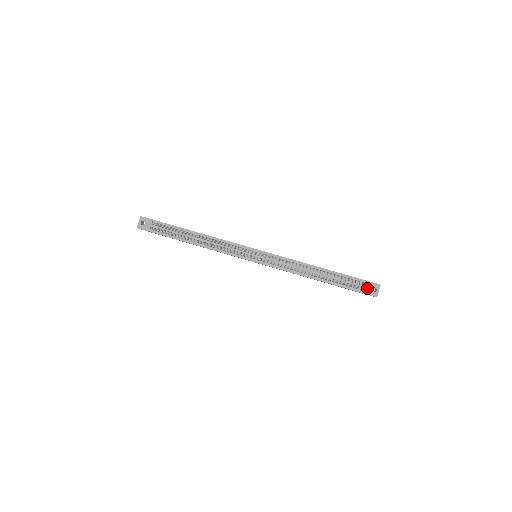
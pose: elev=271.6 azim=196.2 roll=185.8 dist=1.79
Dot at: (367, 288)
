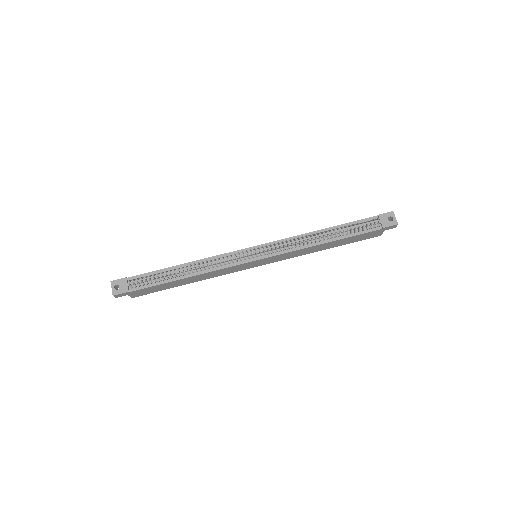
Dot at: (383, 221)
